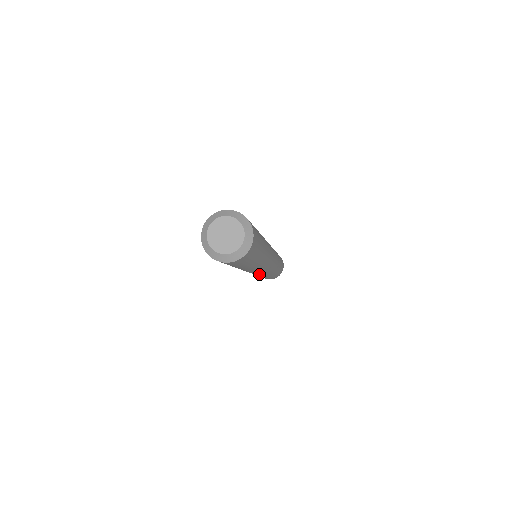
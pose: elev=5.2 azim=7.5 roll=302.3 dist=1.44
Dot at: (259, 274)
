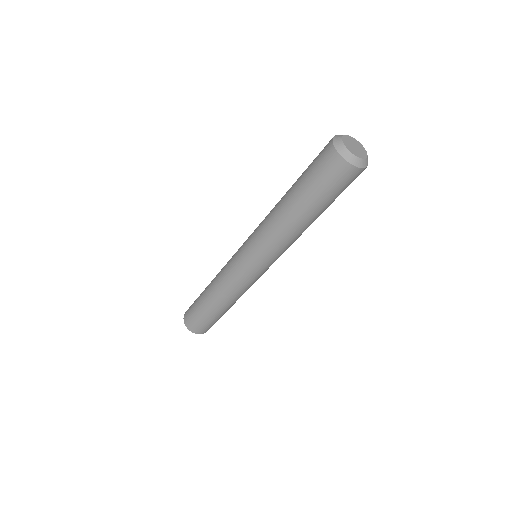
Dot at: (257, 278)
